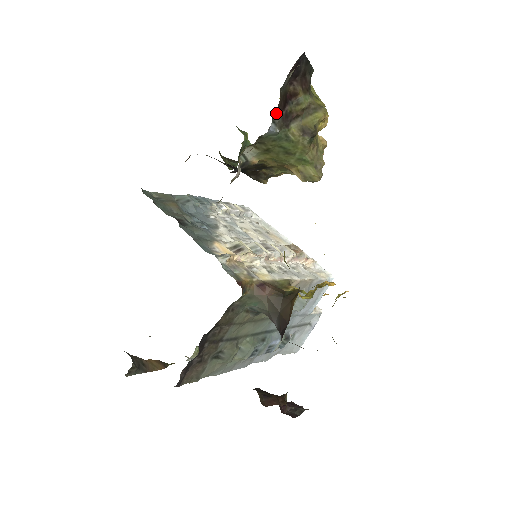
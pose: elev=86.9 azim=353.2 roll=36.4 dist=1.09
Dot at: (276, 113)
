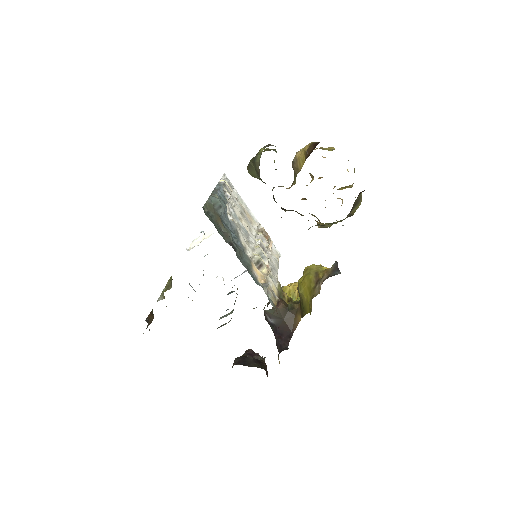
Dot at: occluded
